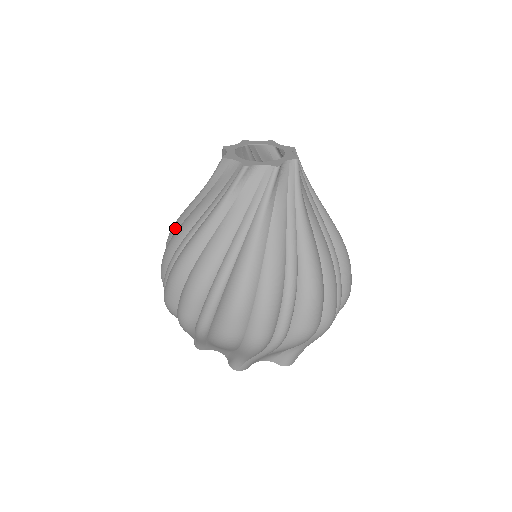
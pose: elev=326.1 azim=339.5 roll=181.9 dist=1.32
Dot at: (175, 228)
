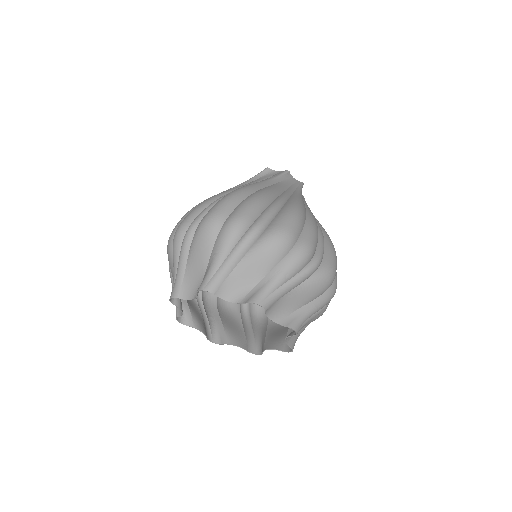
Dot at: occluded
